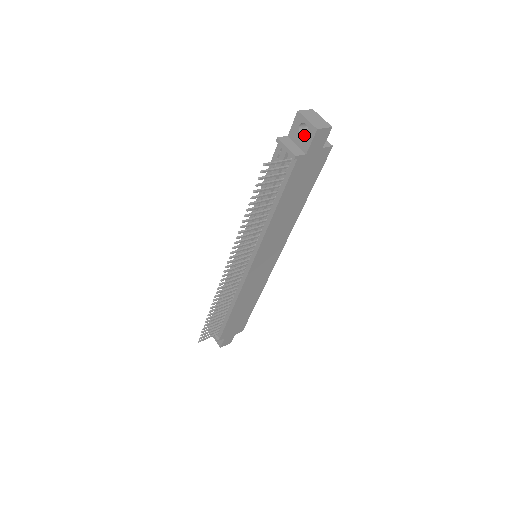
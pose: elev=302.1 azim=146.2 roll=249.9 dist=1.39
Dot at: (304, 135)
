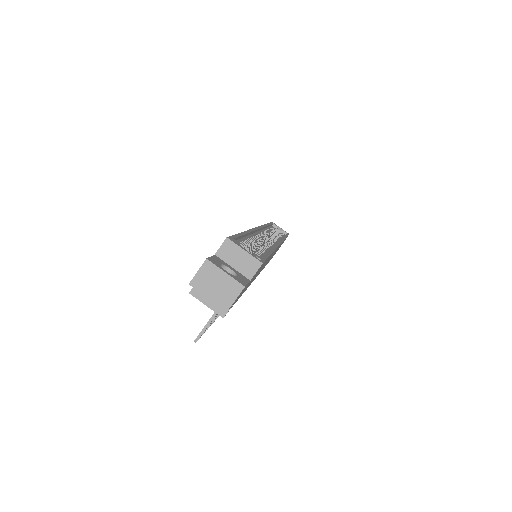
Dot at: occluded
